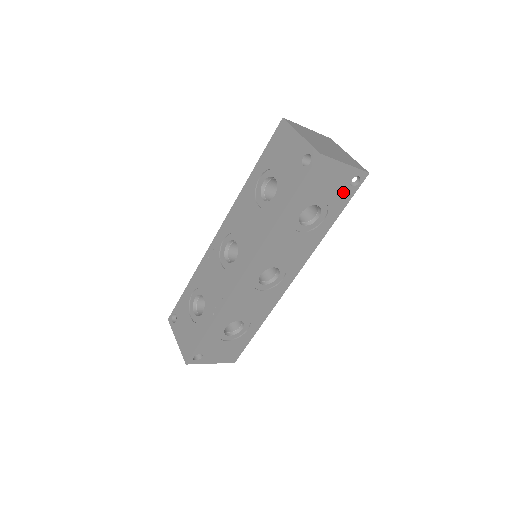
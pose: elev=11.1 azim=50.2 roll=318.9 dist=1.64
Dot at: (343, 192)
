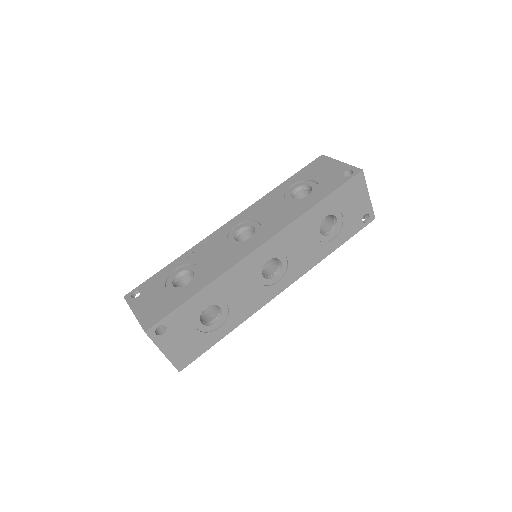
Dot at: (355, 222)
